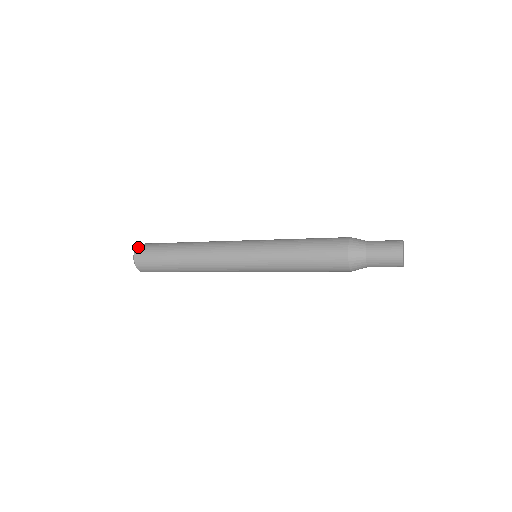
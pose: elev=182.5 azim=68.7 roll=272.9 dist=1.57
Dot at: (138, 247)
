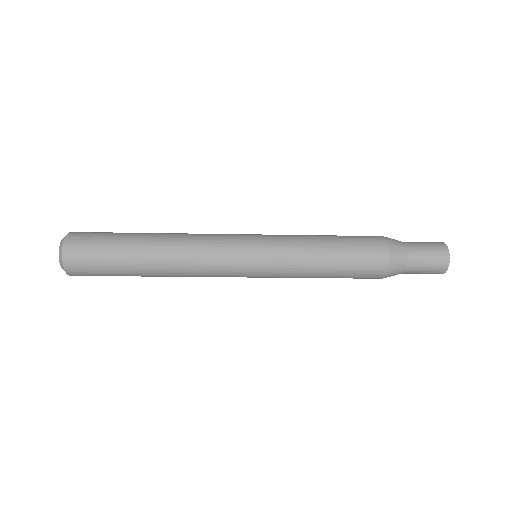
Dot at: occluded
